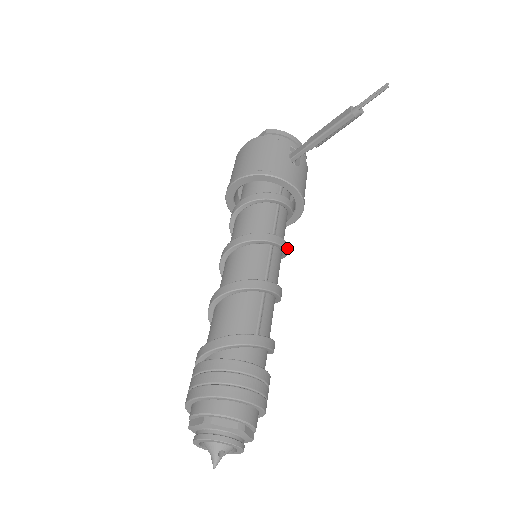
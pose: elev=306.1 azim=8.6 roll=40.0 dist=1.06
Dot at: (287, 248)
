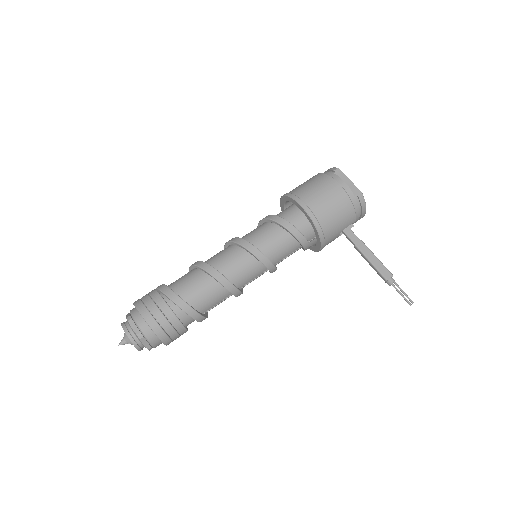
Dot at: occluded
